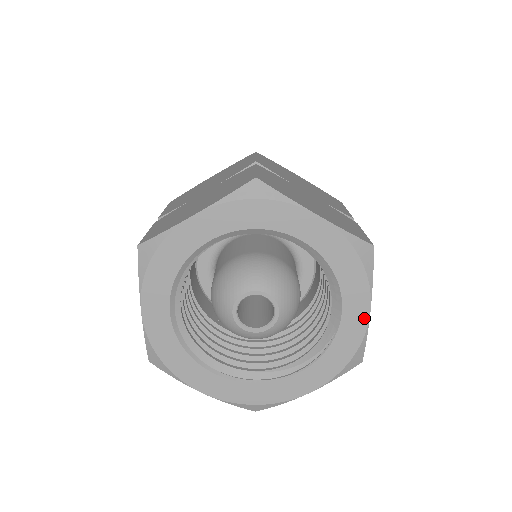
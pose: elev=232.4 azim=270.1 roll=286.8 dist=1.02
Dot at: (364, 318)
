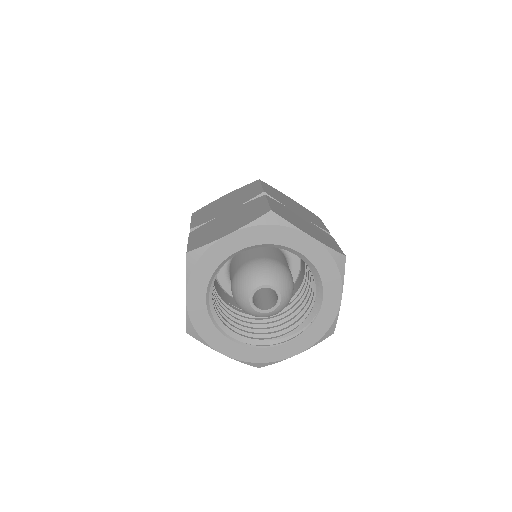
Dot at: (337, 304)
